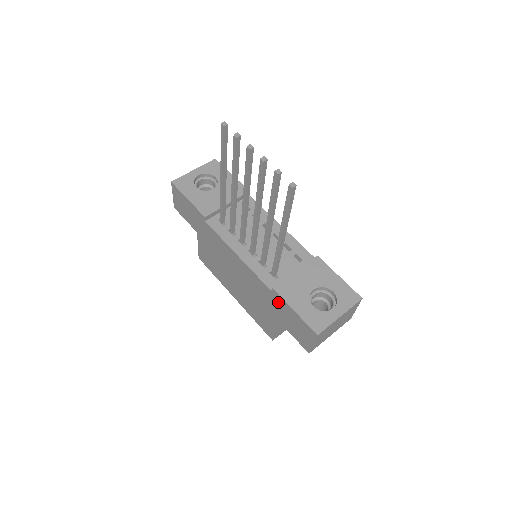
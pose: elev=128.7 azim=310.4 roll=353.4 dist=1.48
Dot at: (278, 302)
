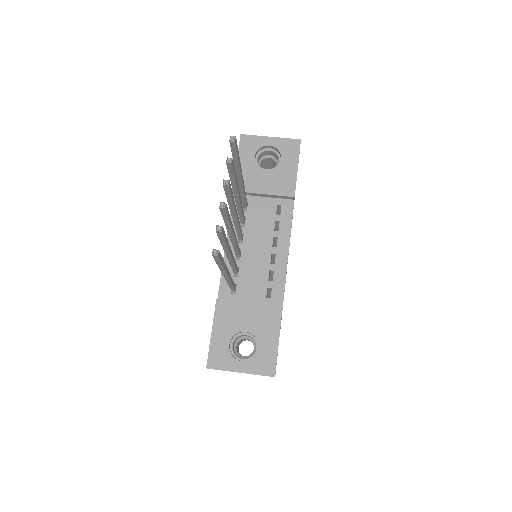
Dot at: occluded
